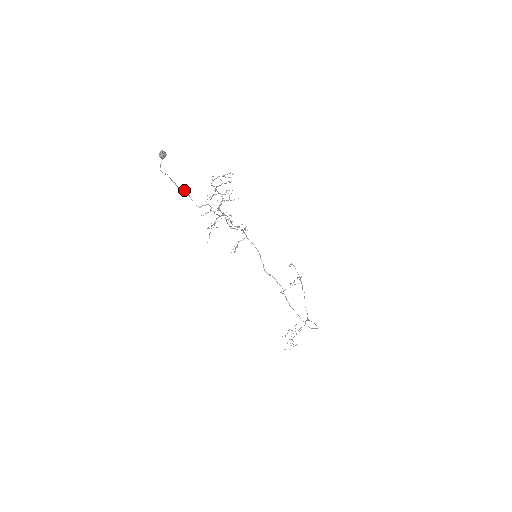
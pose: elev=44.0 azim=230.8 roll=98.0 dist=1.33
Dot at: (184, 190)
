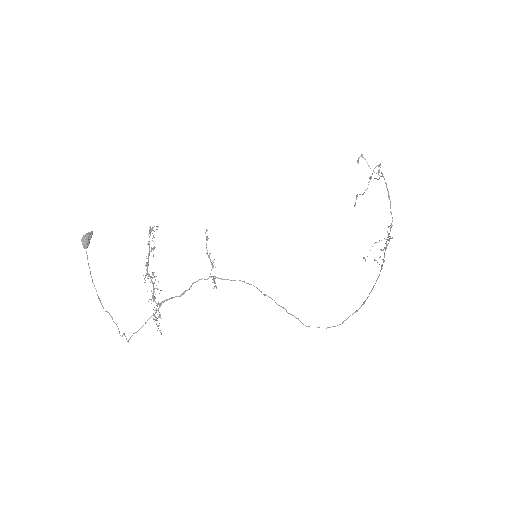
Dot at: occluded
